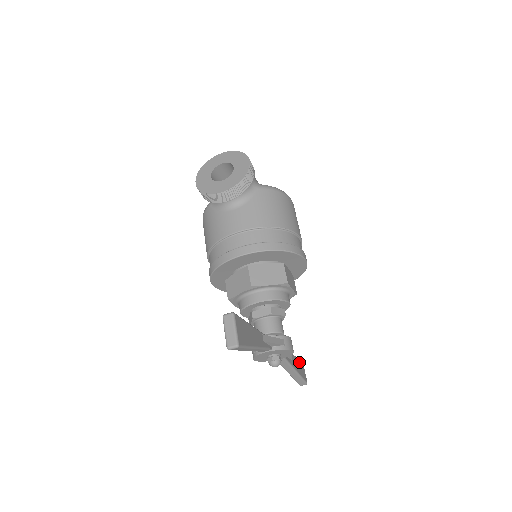
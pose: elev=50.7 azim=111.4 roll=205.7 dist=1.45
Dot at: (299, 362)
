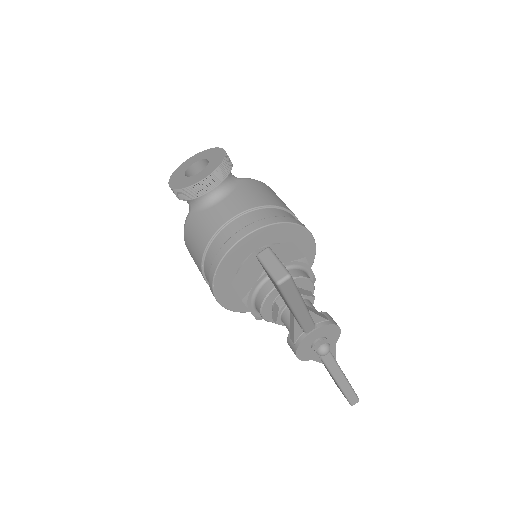
Dot at: occluded
